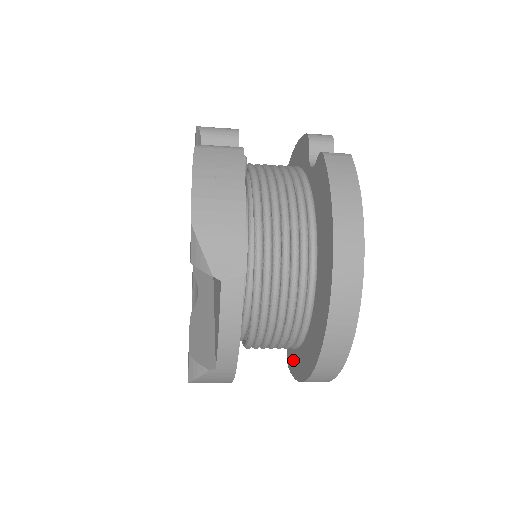
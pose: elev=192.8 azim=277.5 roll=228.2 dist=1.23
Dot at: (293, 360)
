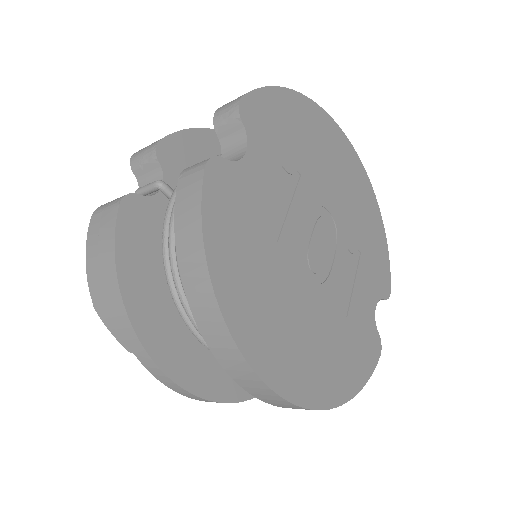
Dot at: occluded
